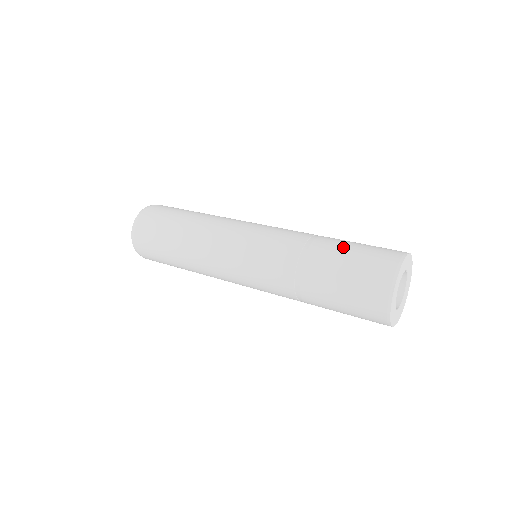
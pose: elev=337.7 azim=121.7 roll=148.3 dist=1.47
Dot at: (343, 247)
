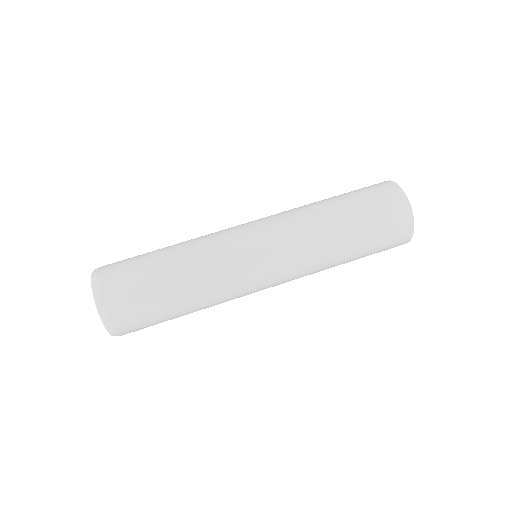
Dot at: (359, 222)
